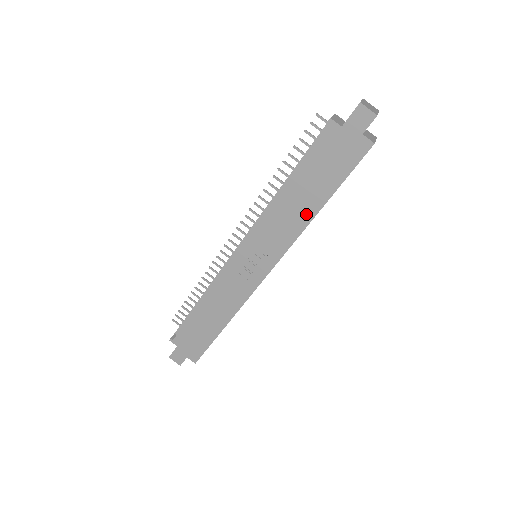
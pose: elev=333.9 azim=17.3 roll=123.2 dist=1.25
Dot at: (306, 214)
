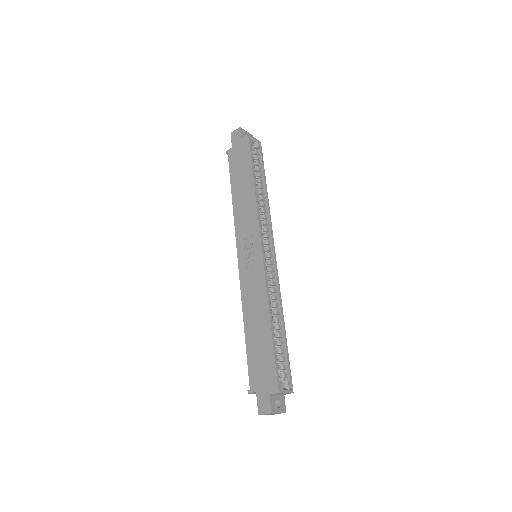
Dot at: (250, 193)
